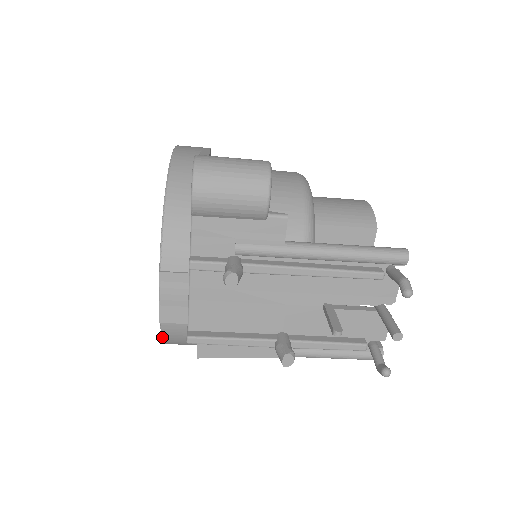
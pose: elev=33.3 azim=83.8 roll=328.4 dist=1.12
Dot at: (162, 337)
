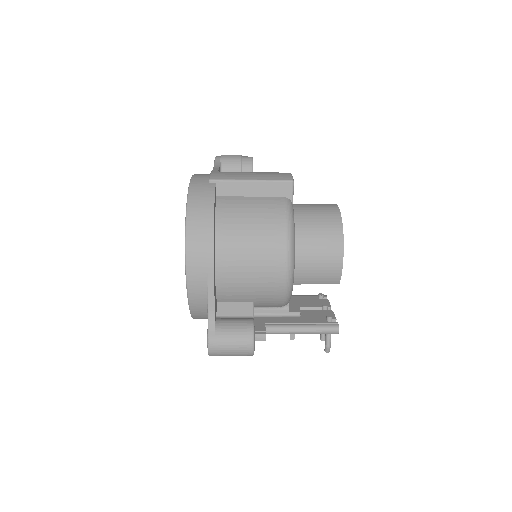
Dot at: occluded
